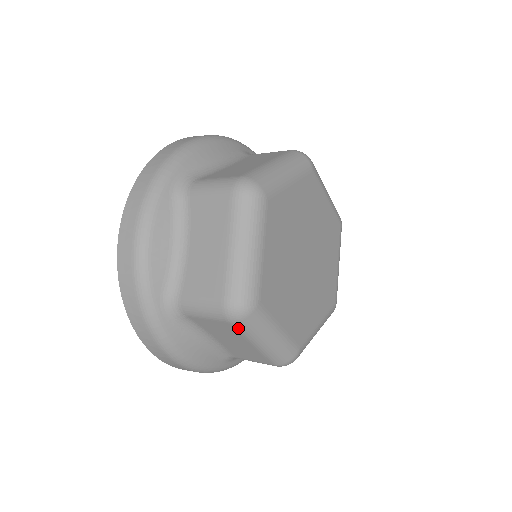
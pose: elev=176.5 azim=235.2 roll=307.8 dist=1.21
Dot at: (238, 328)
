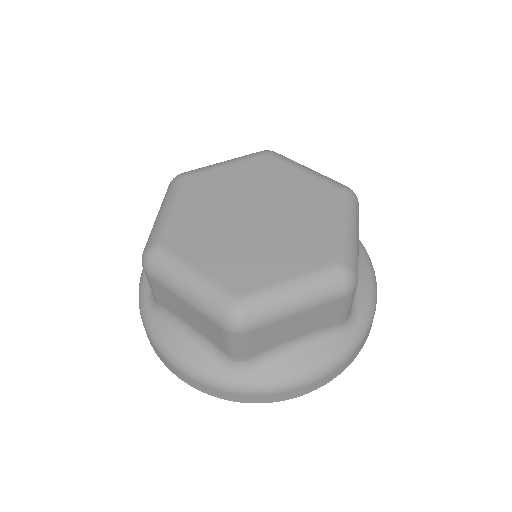
Dot at: (259, 325)
